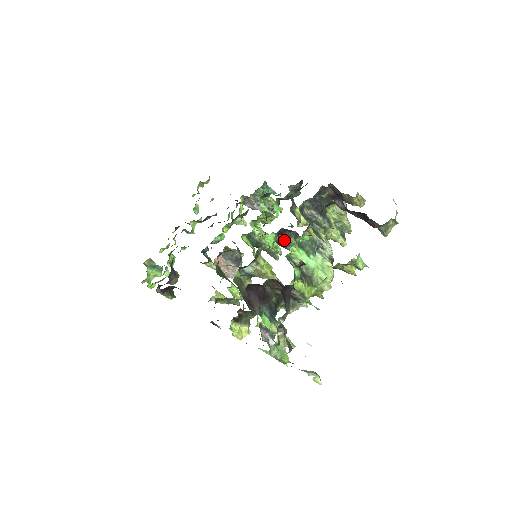
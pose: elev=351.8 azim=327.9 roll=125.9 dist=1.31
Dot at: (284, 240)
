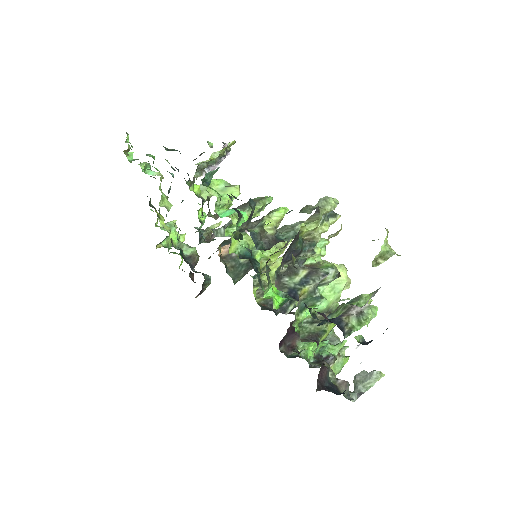
Dot at: occluded
